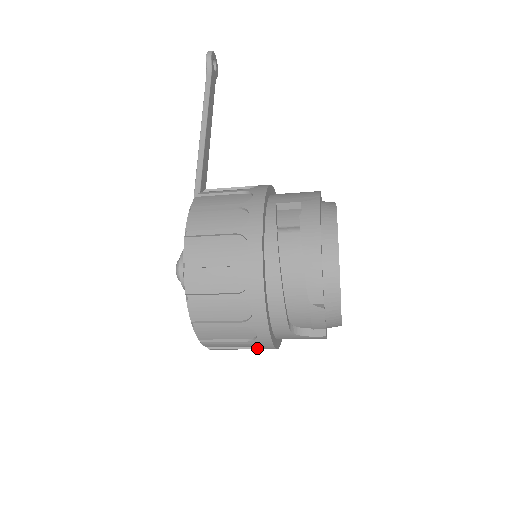
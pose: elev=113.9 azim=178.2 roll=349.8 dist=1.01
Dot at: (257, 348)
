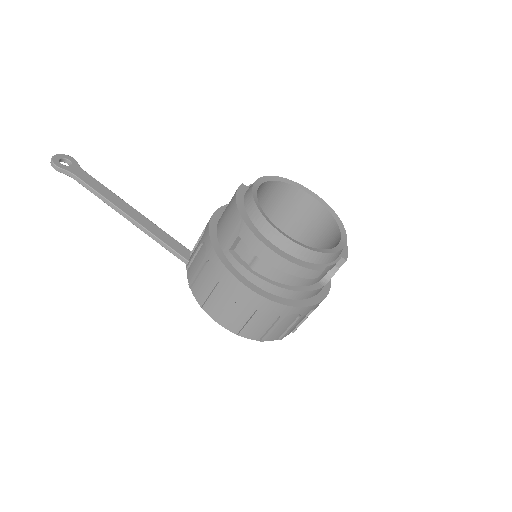
Dot at: occluded
